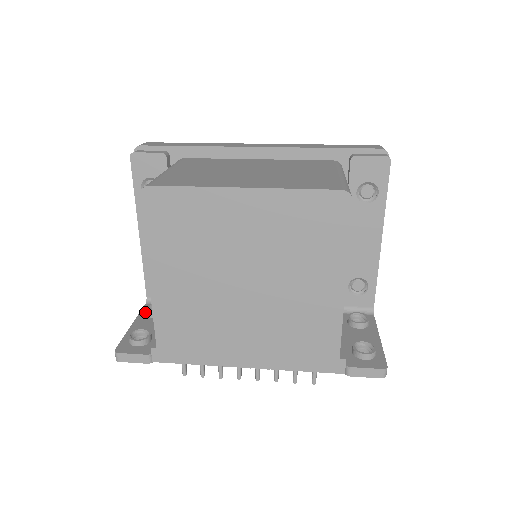
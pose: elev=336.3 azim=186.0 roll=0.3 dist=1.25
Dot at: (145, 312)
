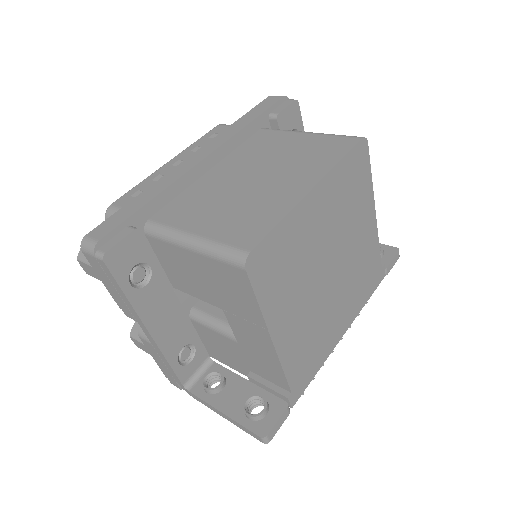
Dot at: (206, 395)
